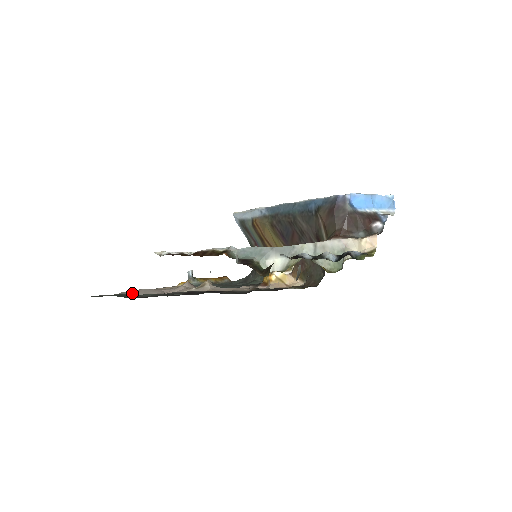
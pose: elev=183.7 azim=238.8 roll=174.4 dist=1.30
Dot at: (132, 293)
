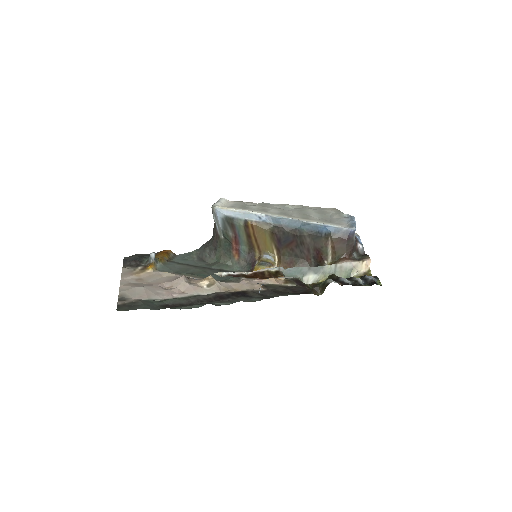
Dot at: (143, 296)
